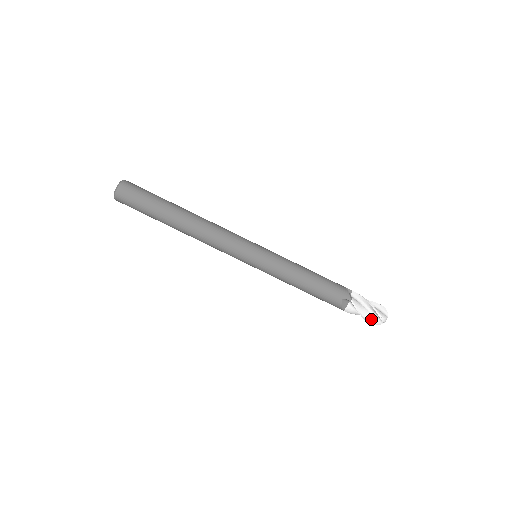
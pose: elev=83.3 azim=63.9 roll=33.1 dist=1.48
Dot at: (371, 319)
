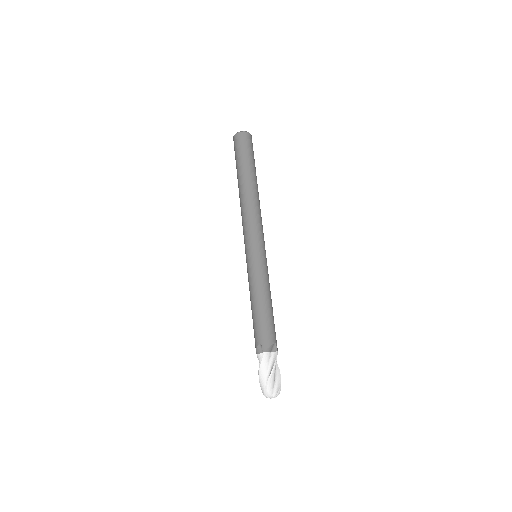
Dot at: (262, 382)
